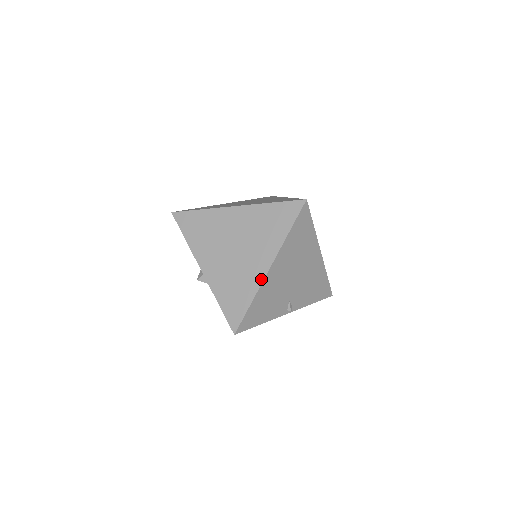
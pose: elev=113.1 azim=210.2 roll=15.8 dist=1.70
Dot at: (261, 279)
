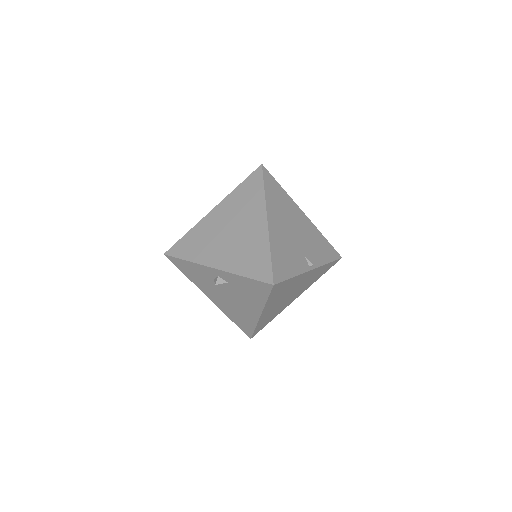
Dot at: (266, 232)
